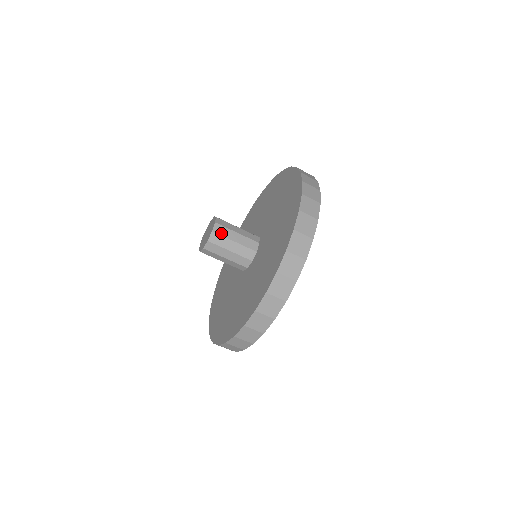
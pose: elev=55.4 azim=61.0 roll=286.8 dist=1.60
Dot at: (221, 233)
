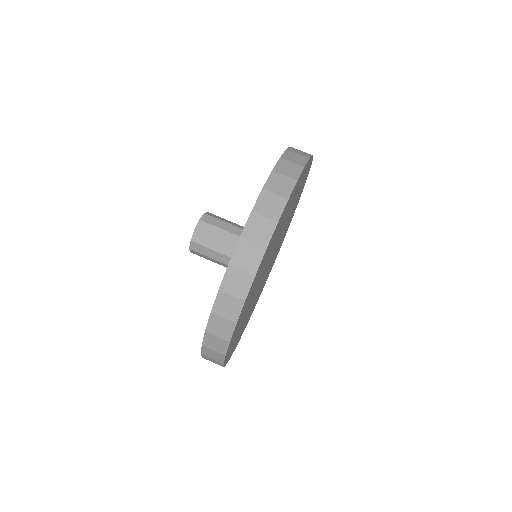
Dot at: (210, 222)
